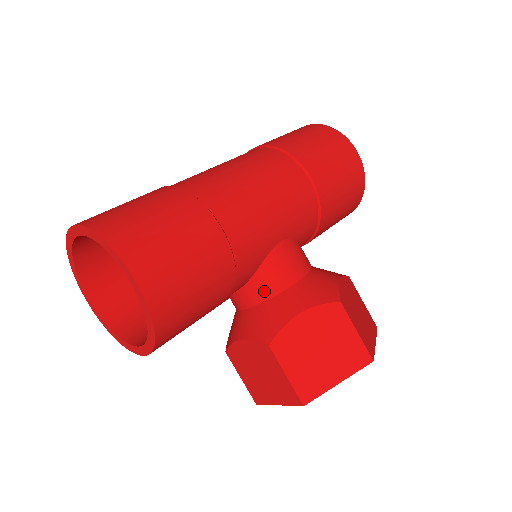
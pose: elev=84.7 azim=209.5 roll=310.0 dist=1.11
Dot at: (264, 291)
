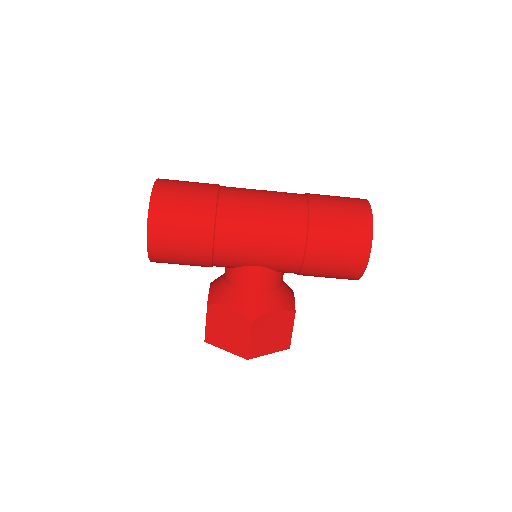
Dot at: (231, 279)
